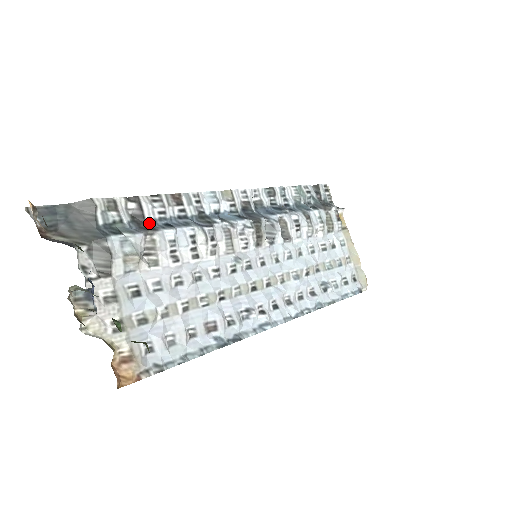
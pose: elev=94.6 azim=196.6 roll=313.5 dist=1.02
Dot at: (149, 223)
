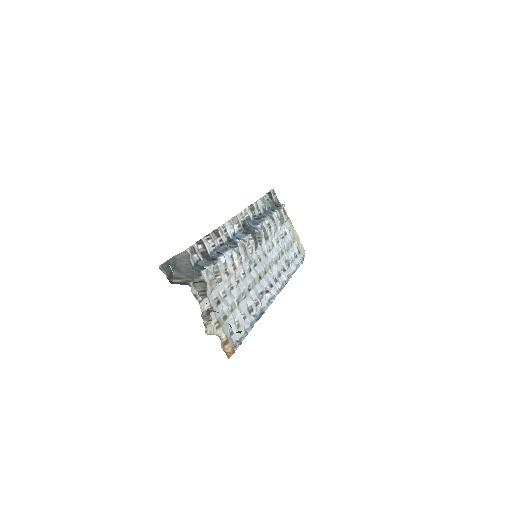
Dot at: (210, 255)
